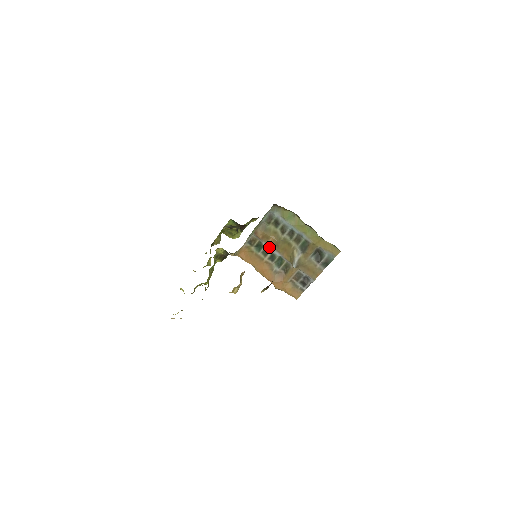
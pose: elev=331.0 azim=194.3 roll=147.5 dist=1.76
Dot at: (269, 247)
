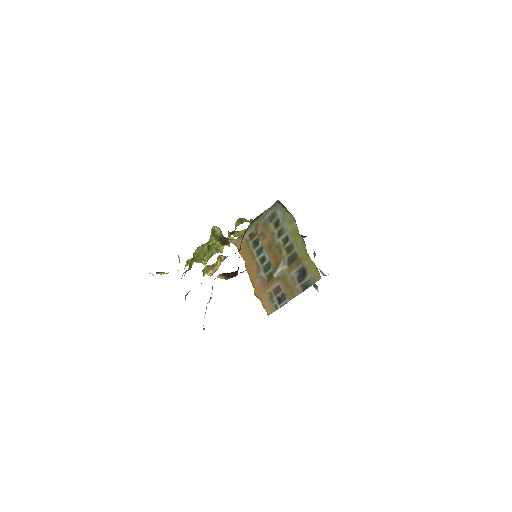
Dot at: (263, 247)
